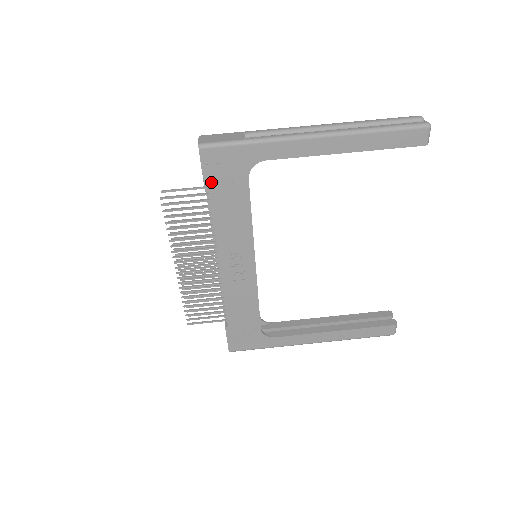
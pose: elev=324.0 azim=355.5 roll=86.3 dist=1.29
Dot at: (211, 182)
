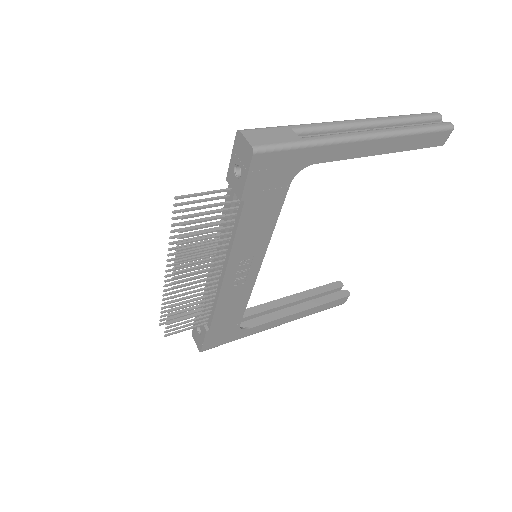
Dot at: (251, 190)
